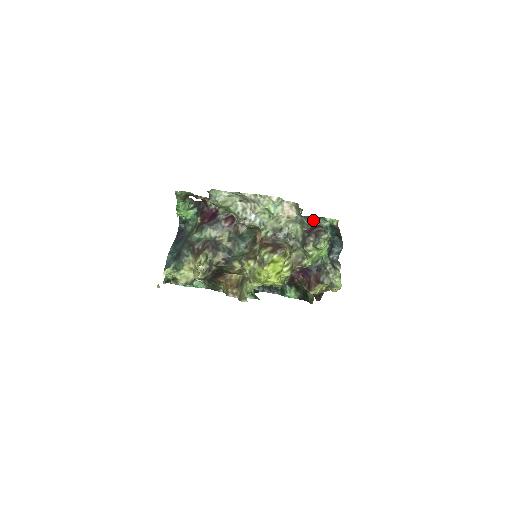
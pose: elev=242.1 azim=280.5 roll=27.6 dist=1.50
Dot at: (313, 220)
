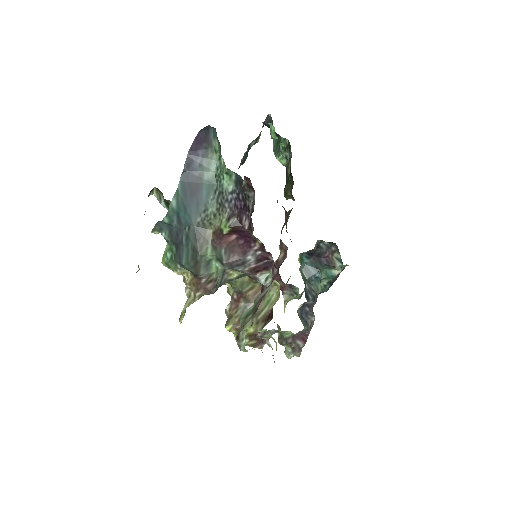
Dot at: (337, 254)
